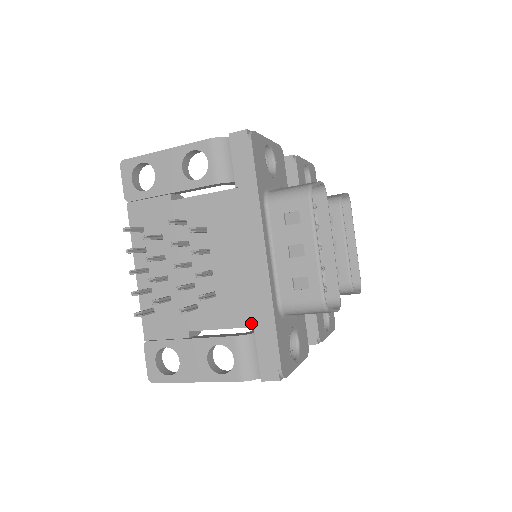
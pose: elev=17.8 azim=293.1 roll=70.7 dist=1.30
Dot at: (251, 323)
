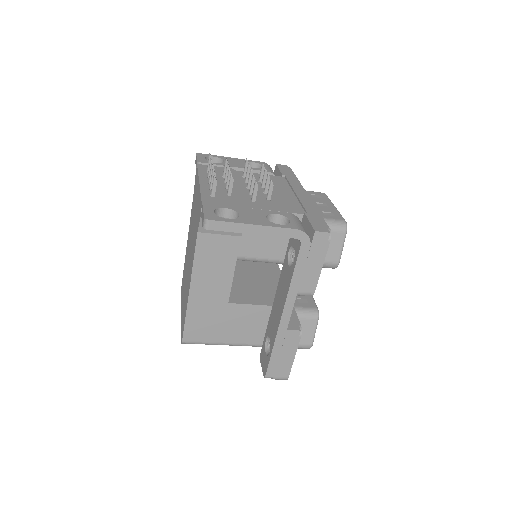
Dot at: (300, 212)
